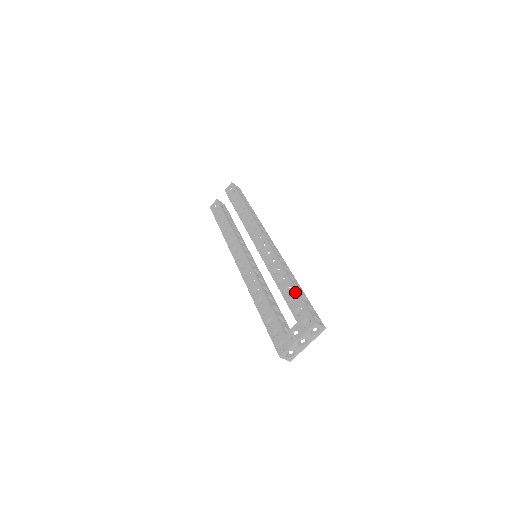
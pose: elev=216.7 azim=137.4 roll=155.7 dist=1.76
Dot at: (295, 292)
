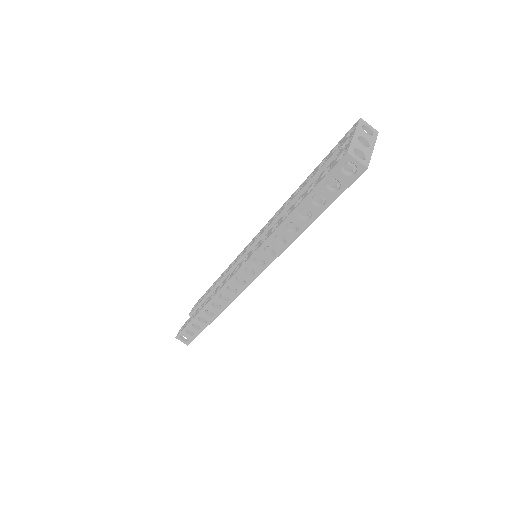
Dot at: (319, 164)
